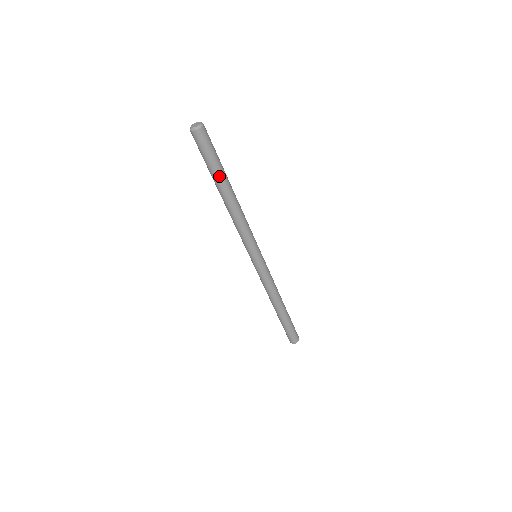
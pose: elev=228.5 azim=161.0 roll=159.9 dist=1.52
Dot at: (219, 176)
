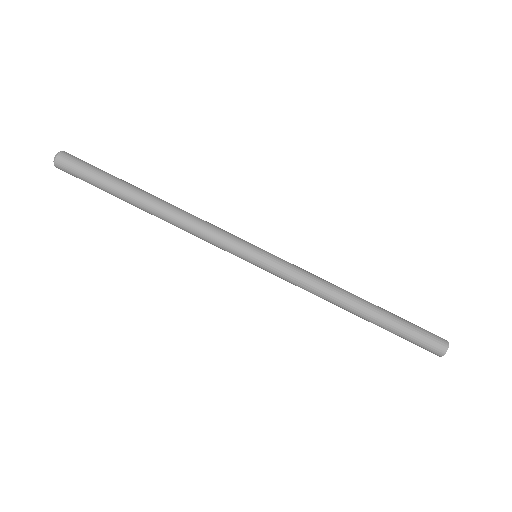
Dot at: (116, 194)
